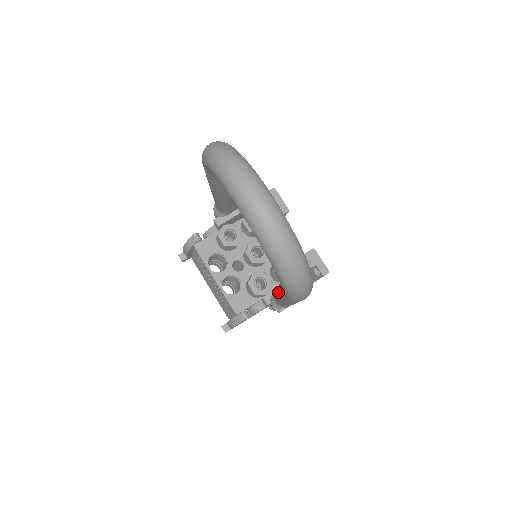
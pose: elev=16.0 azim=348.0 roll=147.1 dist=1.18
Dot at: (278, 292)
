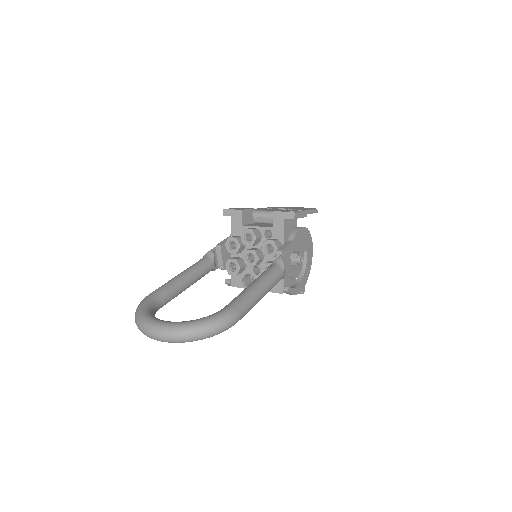
Dot at: occluded
